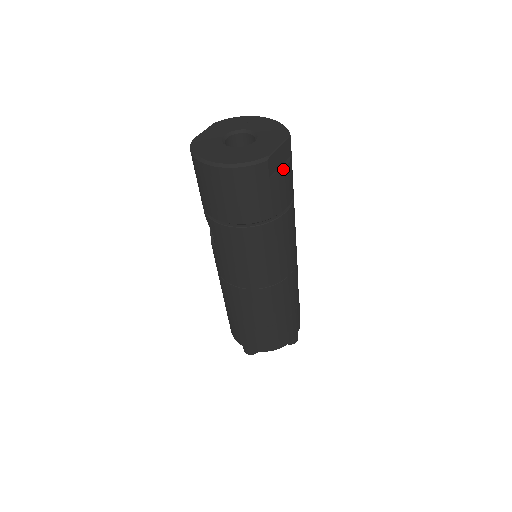
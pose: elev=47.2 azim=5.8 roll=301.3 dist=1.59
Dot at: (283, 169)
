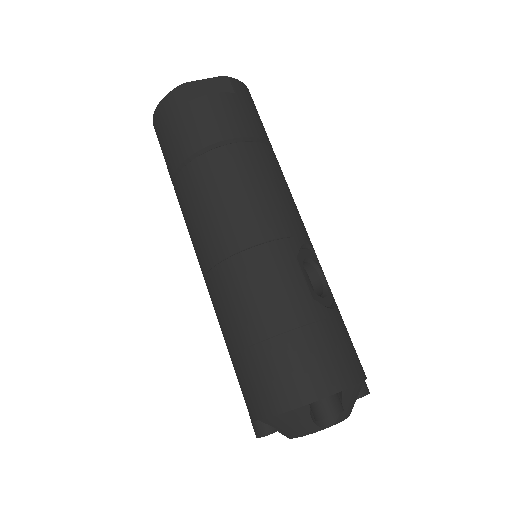
Dot at: (207, 95)
